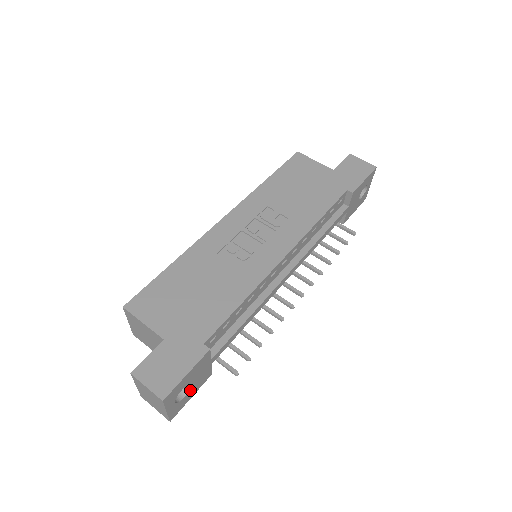
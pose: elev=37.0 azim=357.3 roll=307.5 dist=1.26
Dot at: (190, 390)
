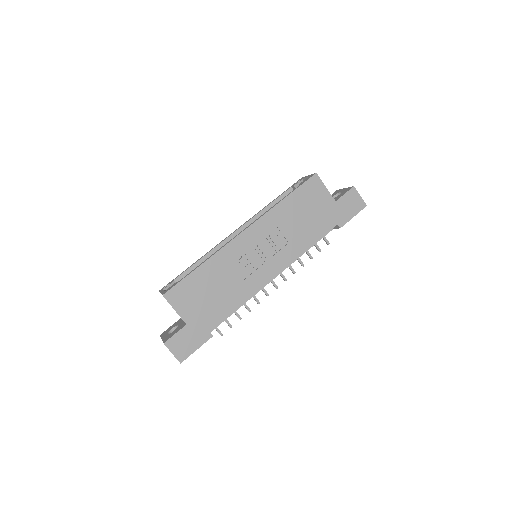
Dot at: occluded
